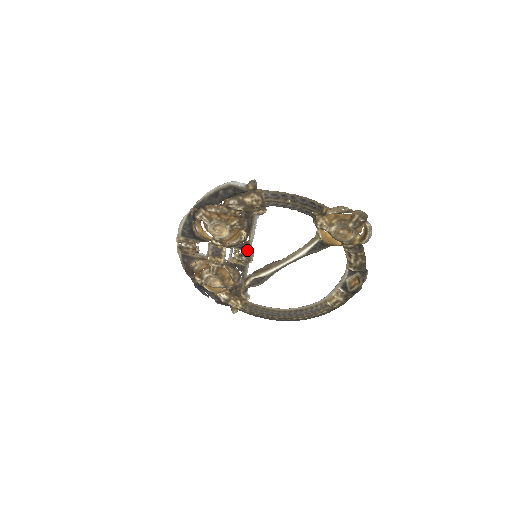
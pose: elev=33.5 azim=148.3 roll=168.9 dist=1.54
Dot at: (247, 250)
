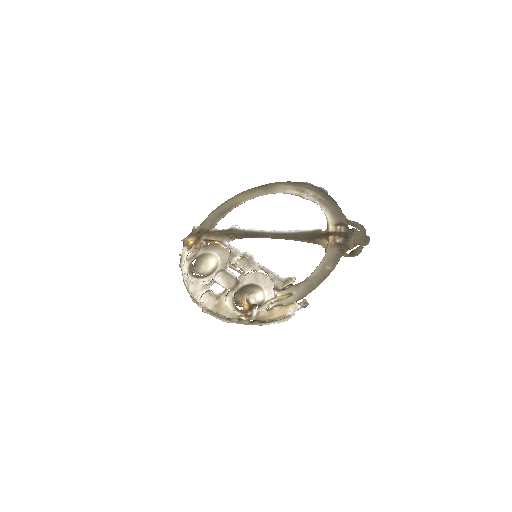
Dot at: occluded
